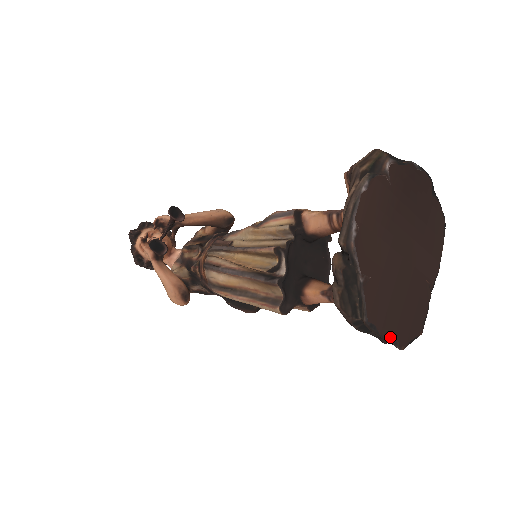
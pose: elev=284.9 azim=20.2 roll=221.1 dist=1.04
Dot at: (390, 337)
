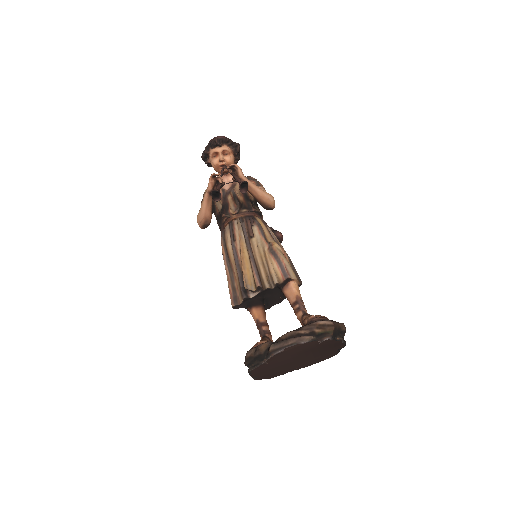
Dot at: (254, 377)
